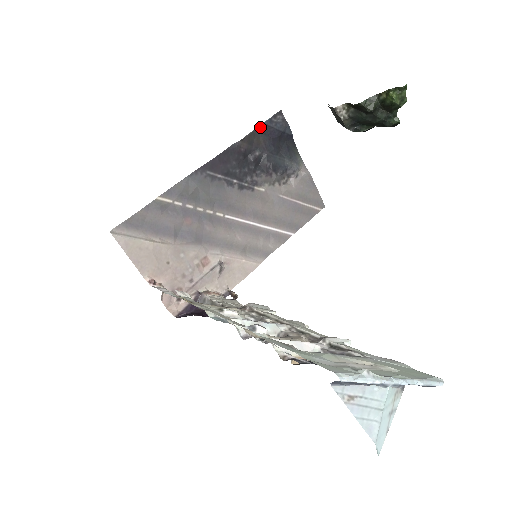
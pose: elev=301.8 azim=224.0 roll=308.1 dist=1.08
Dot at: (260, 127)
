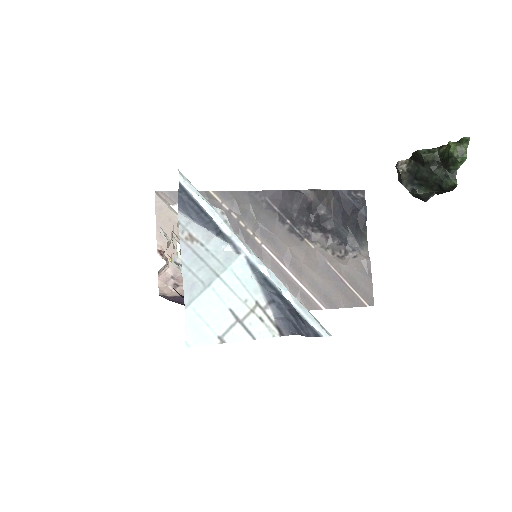
Dot at: (336, 192)
